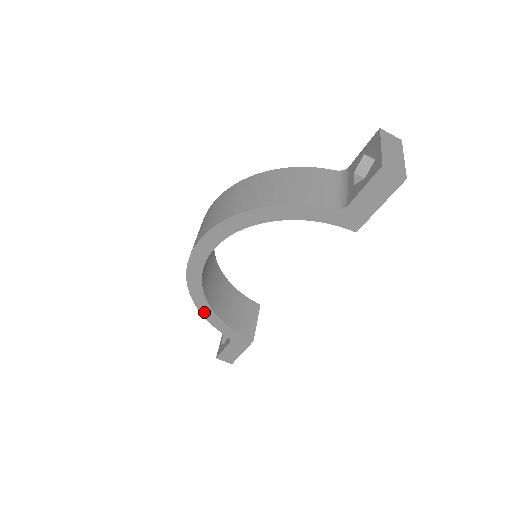
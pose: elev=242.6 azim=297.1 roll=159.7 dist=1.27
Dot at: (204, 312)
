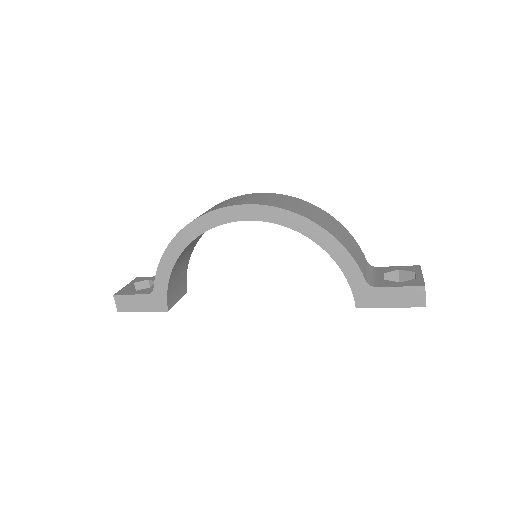
Dot at: (169, 252)
